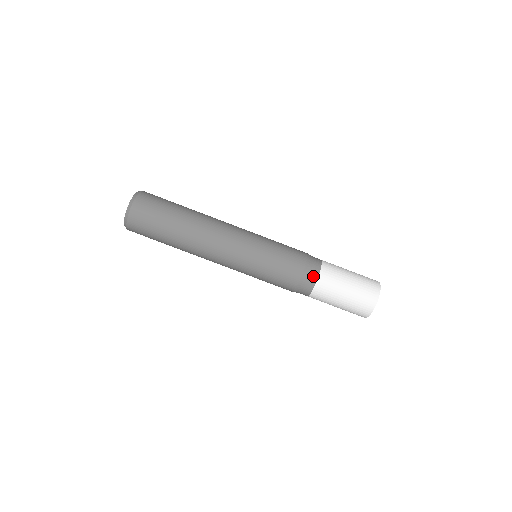
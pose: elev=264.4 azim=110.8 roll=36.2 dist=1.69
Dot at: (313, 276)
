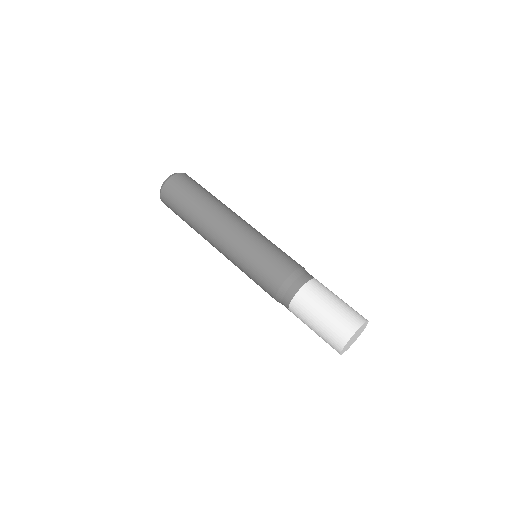
Dot at: (292, 290)
